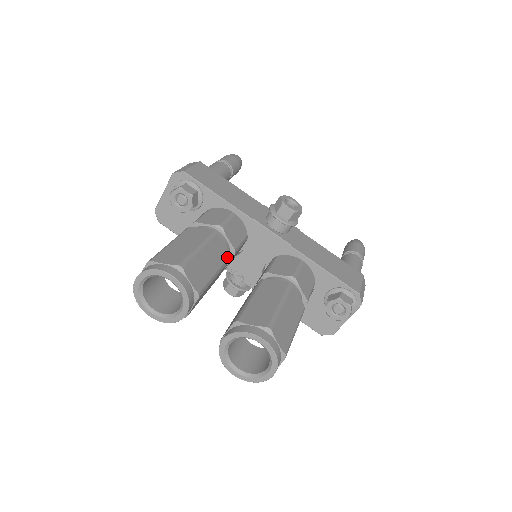
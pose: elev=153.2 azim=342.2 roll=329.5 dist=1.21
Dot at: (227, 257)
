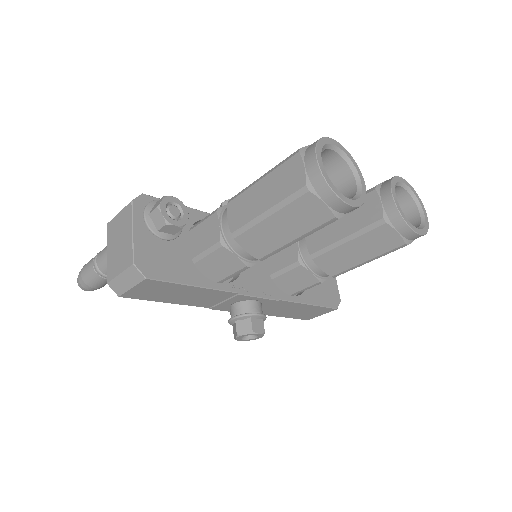
Dot at: occluded
